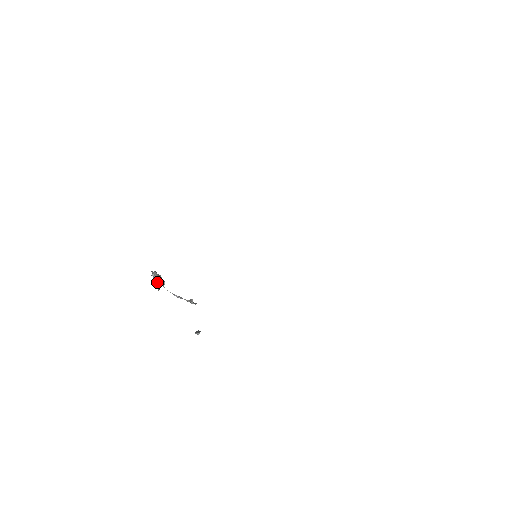
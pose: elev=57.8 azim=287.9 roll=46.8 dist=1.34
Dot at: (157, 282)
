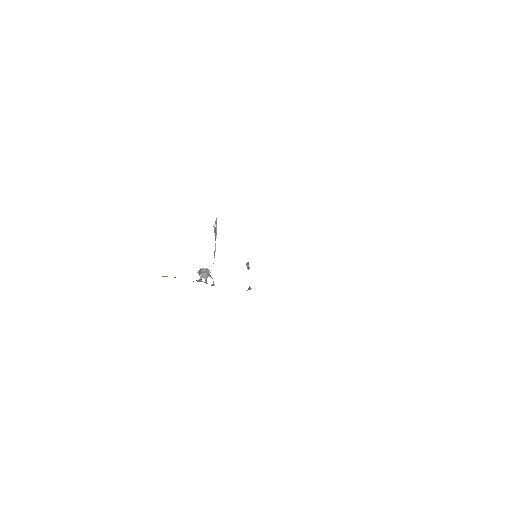
Dot at: (207, 277)
